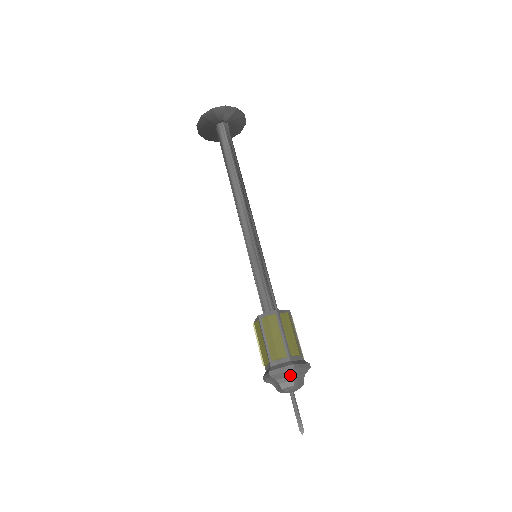
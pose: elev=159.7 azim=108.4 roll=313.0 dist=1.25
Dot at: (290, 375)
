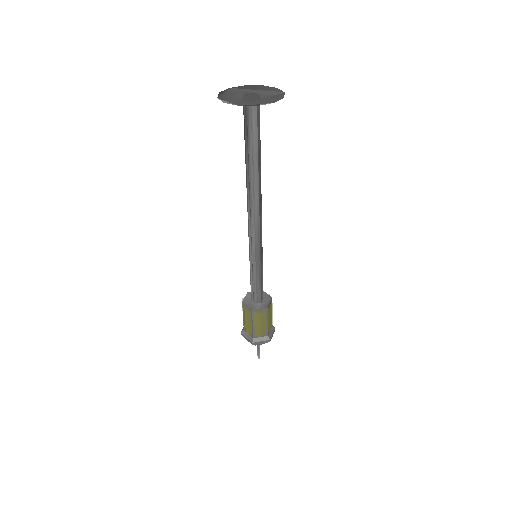
Dot at: (265, 342)
